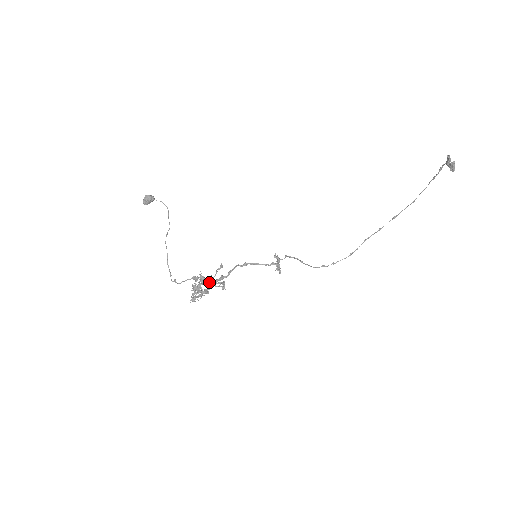
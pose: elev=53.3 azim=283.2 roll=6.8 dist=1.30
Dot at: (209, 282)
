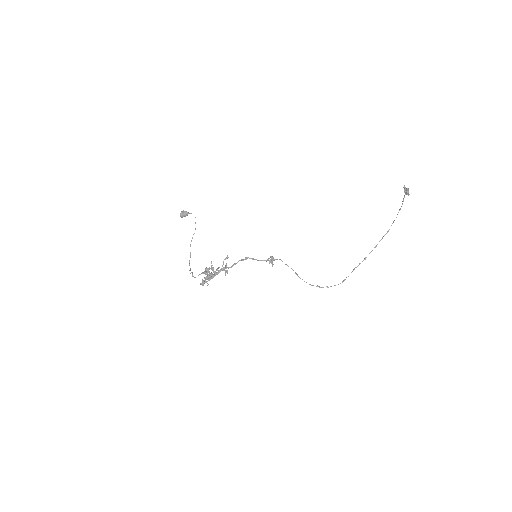
Dot at: (216, 269)
